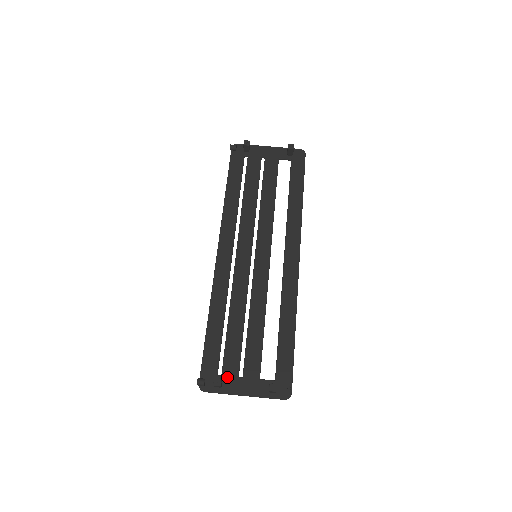
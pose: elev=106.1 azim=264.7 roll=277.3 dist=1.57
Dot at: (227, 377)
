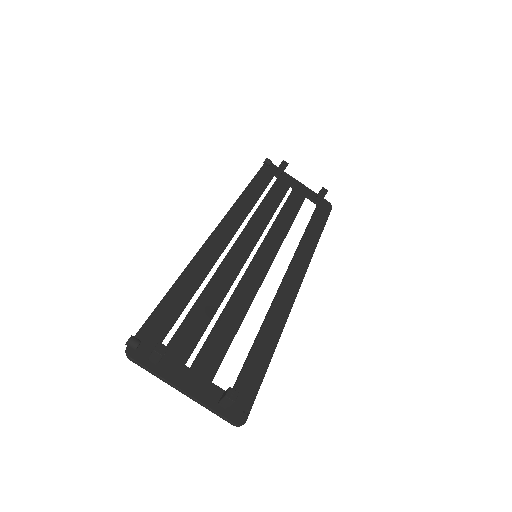
Dot at: (170, 357)
